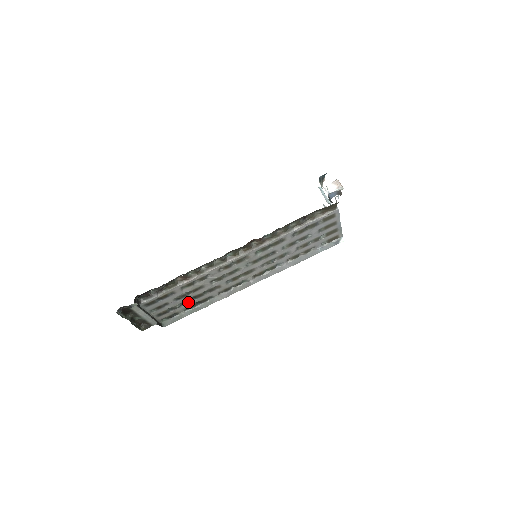
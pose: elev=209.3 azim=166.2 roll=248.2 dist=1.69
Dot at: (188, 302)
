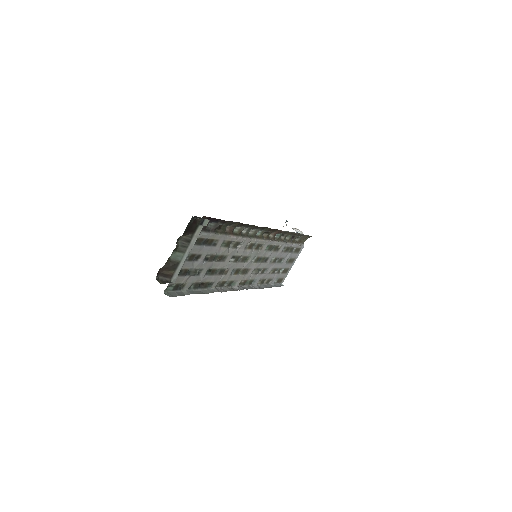
Dot at: (202, 274)
